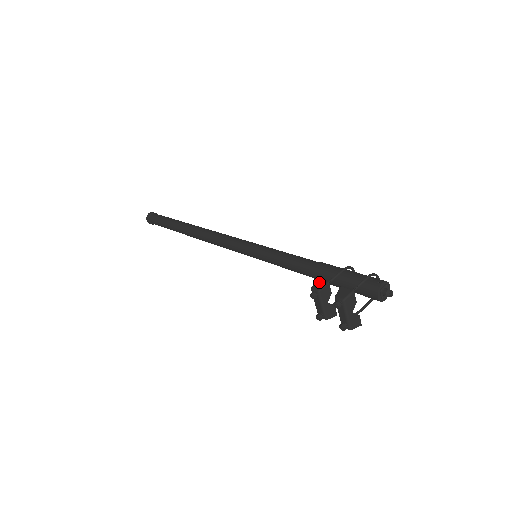
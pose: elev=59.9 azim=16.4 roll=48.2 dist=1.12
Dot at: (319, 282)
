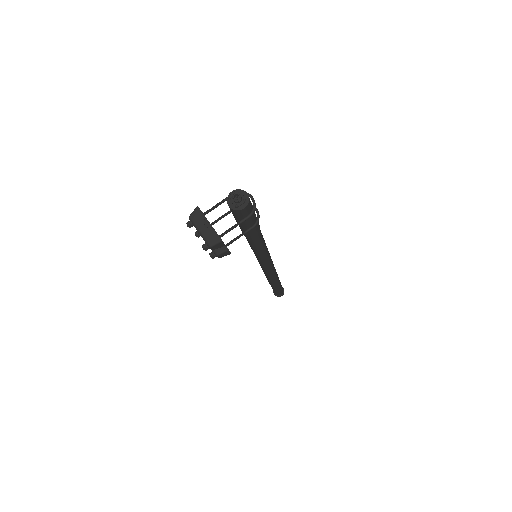
Dot at: occluded
